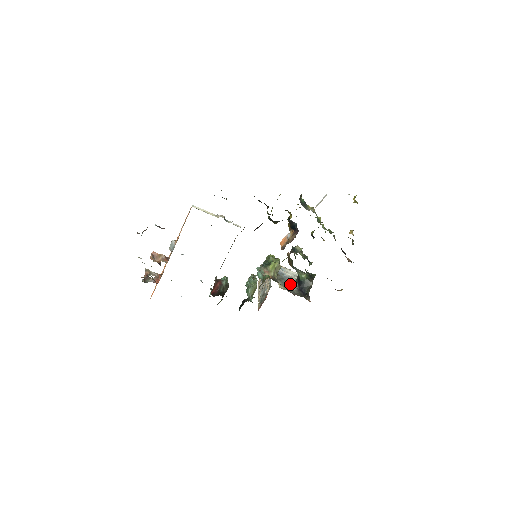
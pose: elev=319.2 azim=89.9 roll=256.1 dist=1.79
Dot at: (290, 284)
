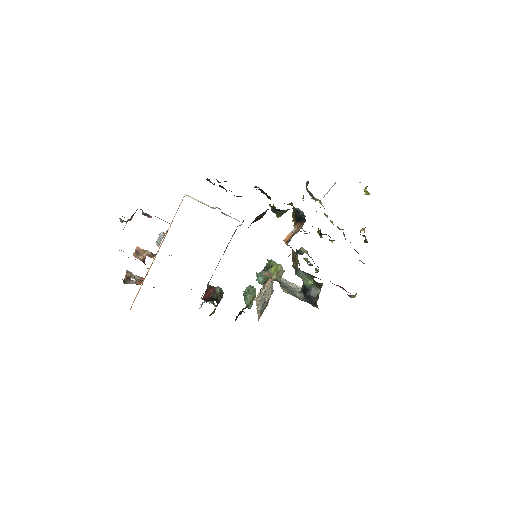
Dot at: (295, 292)
